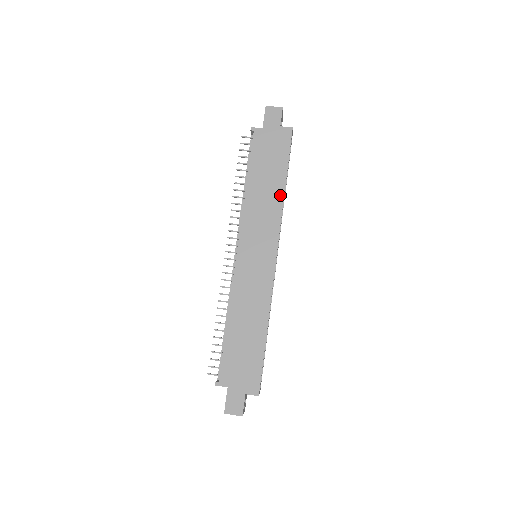
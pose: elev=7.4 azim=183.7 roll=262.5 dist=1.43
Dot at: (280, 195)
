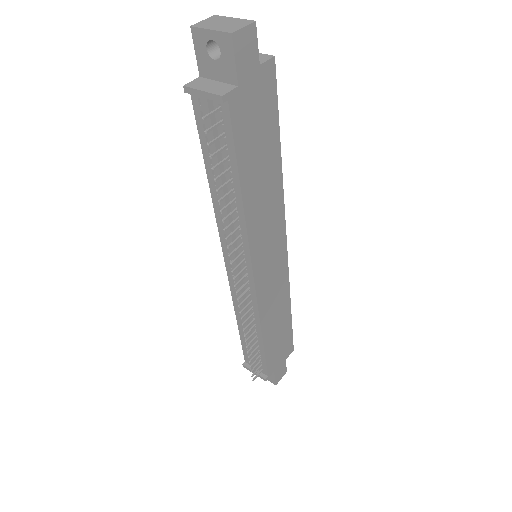
Dot at: (279, 176)
